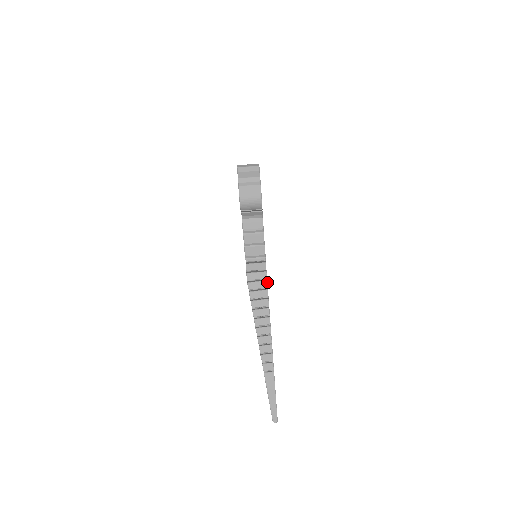
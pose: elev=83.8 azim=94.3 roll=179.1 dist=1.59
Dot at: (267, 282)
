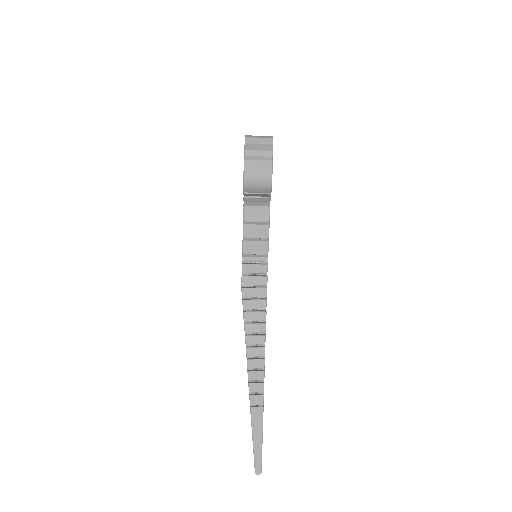
Dot at: occluded
